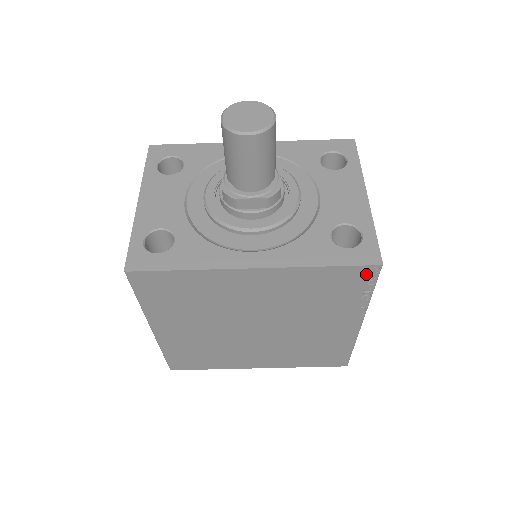
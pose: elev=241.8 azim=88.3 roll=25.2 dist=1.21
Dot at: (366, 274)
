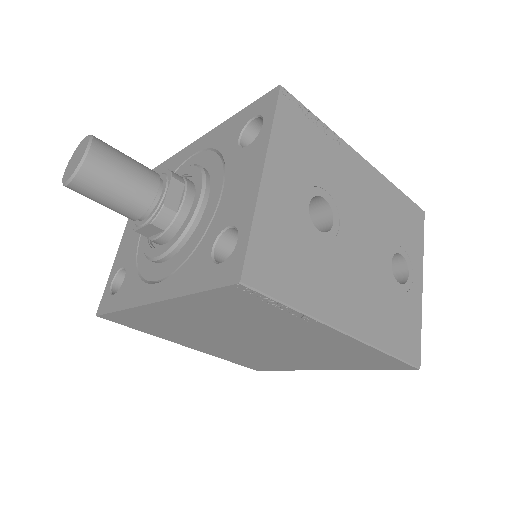
Dot at: (243, 293)
